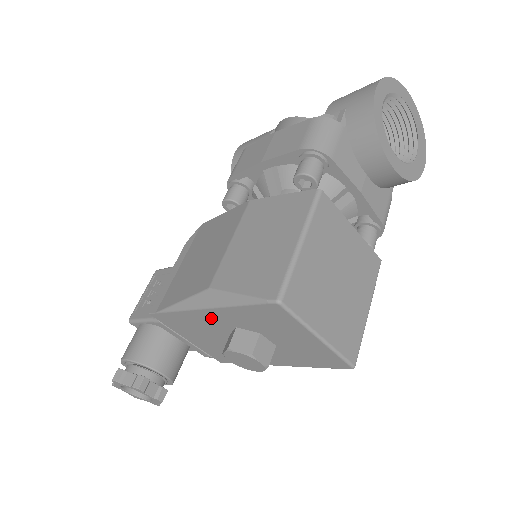
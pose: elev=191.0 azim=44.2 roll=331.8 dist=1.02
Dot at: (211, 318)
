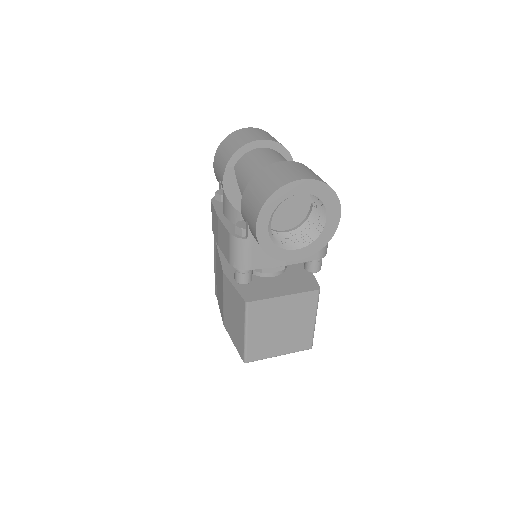
Dot at: occluded
